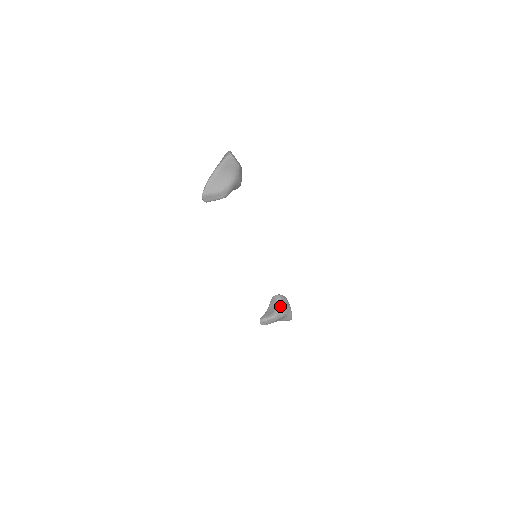
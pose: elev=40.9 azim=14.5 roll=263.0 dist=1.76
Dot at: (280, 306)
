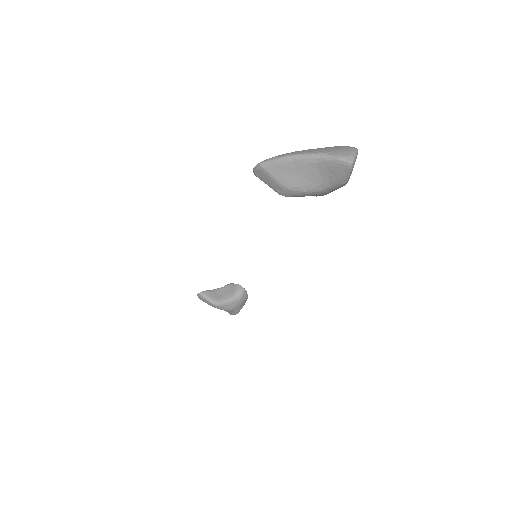
Dot at: (233, 301)
